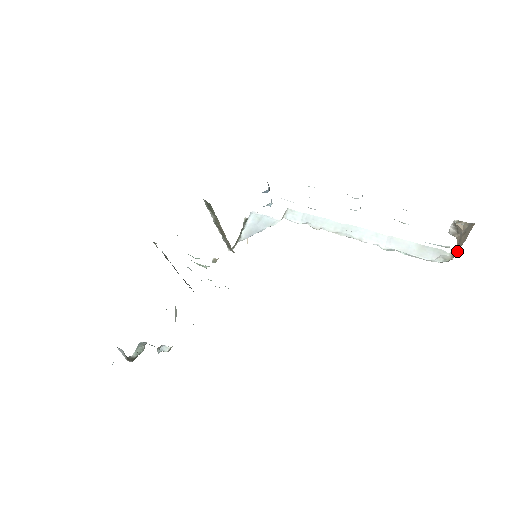
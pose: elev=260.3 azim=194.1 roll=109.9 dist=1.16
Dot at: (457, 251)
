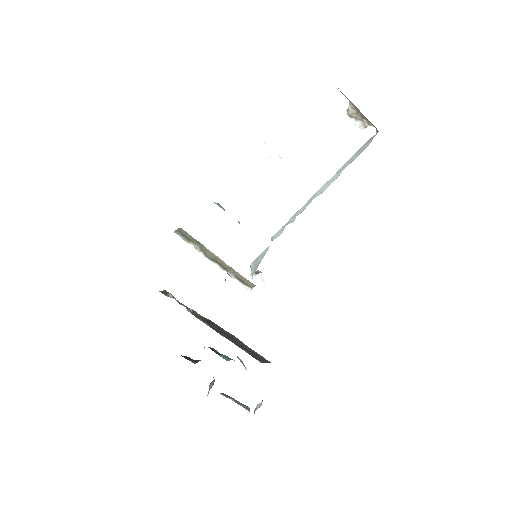
Dot at: occluded
